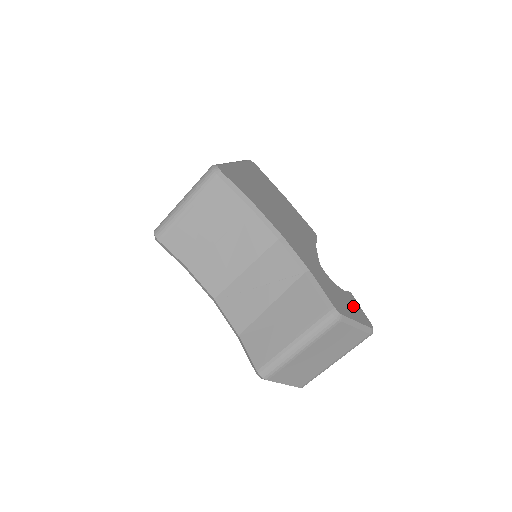
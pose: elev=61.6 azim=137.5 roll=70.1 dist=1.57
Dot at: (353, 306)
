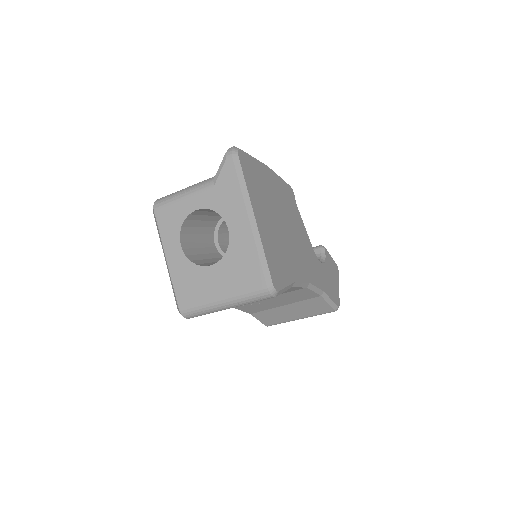
Dot at: (332, 269)
